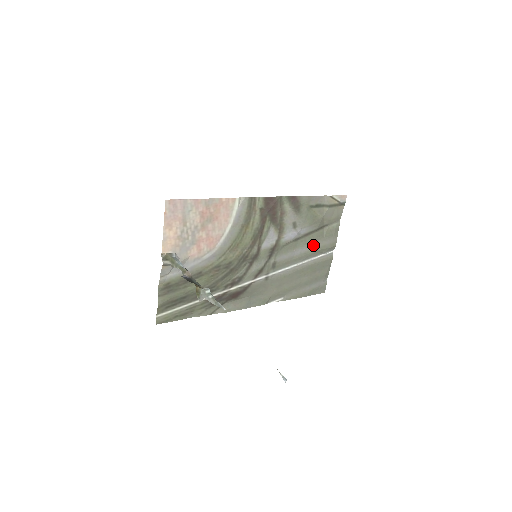
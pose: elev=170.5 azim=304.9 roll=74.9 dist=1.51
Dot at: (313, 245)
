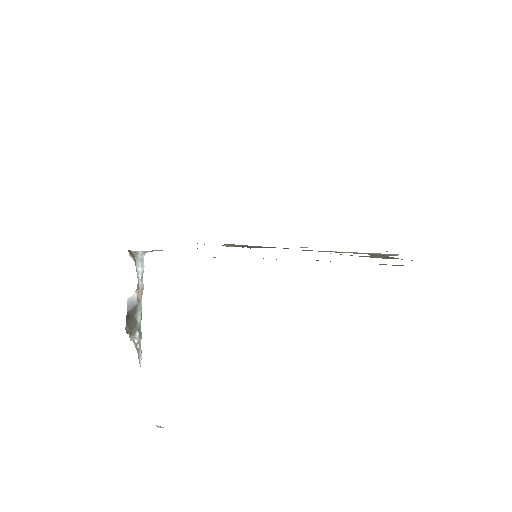
Dot at: occluded
